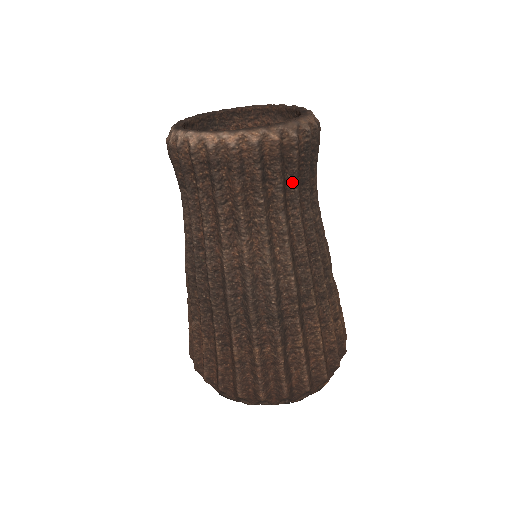
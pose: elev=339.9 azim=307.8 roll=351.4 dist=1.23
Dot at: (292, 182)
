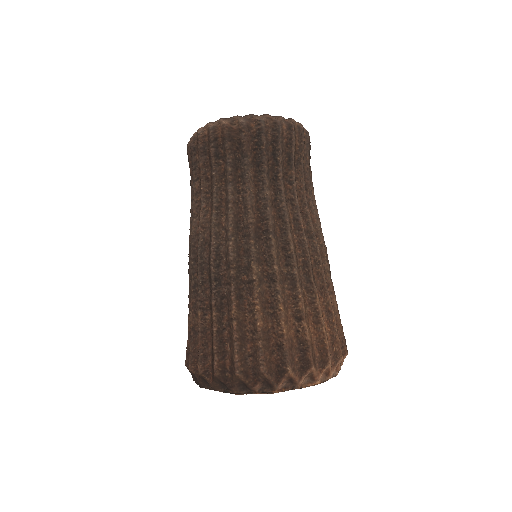
Dot at: (242, 161)
